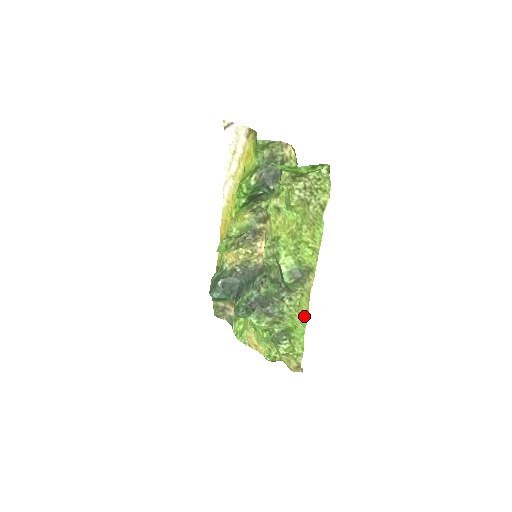
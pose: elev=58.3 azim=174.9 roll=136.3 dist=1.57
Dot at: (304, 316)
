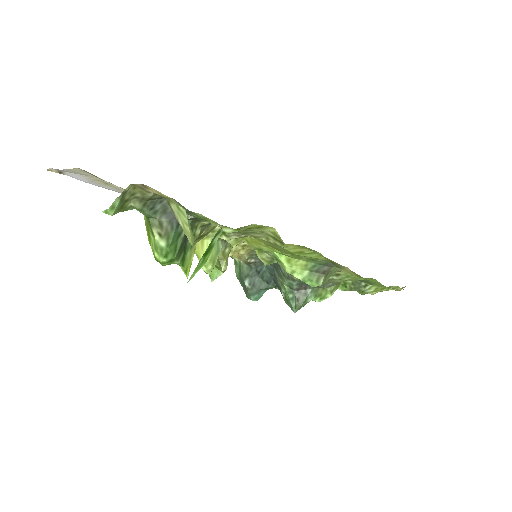
Dot at: (369, 278)
